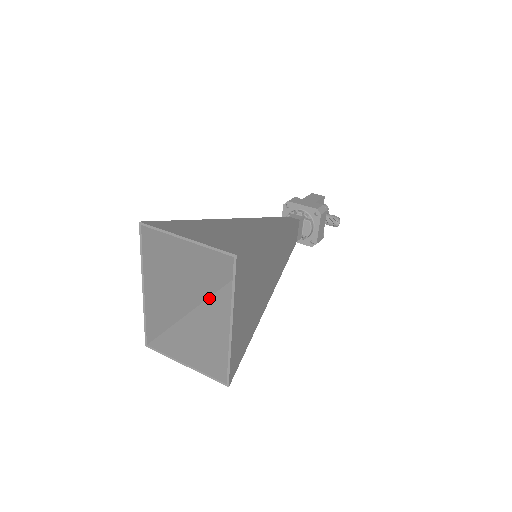
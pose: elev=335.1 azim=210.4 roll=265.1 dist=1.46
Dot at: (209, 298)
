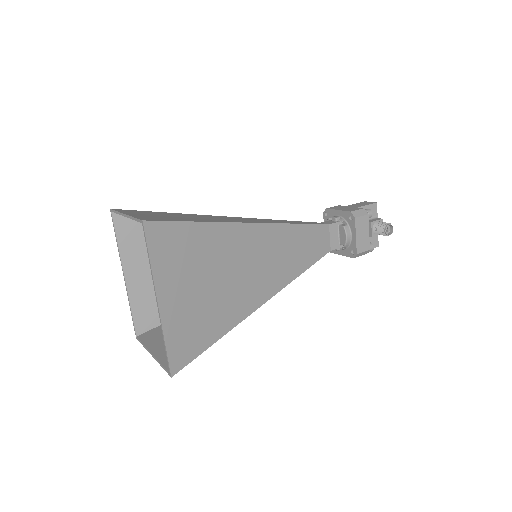
Dot at: occluded
